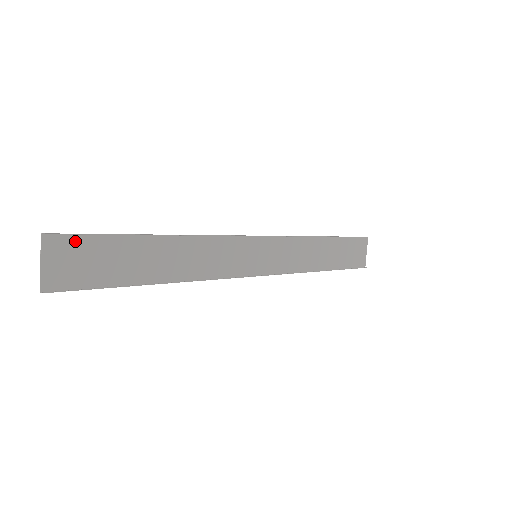
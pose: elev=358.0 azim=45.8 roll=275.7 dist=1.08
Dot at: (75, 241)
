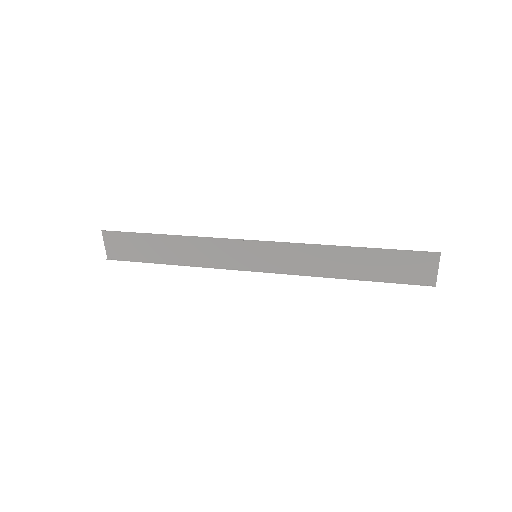
Dot at: (118, 235)
